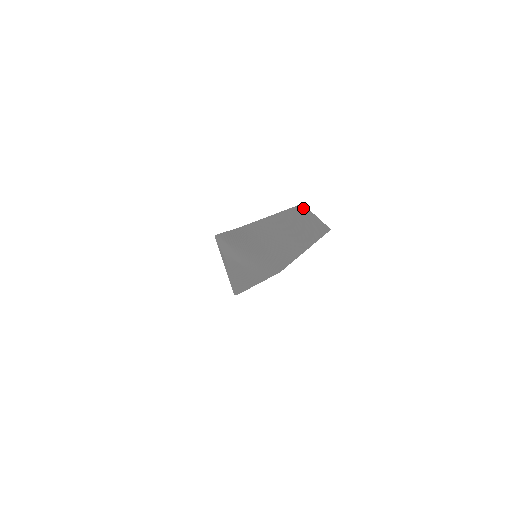
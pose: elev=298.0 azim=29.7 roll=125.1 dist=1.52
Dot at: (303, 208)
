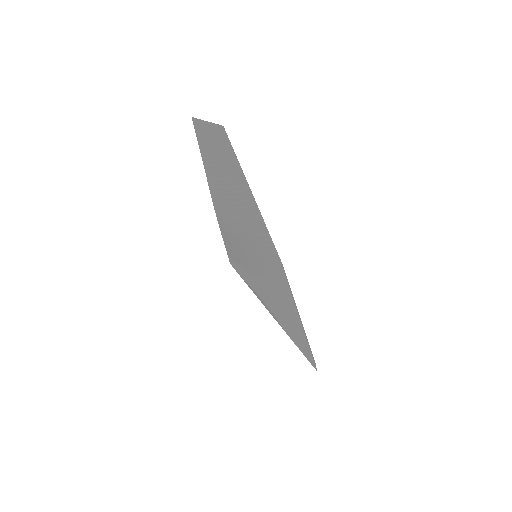
Dot at: (197, 123)
